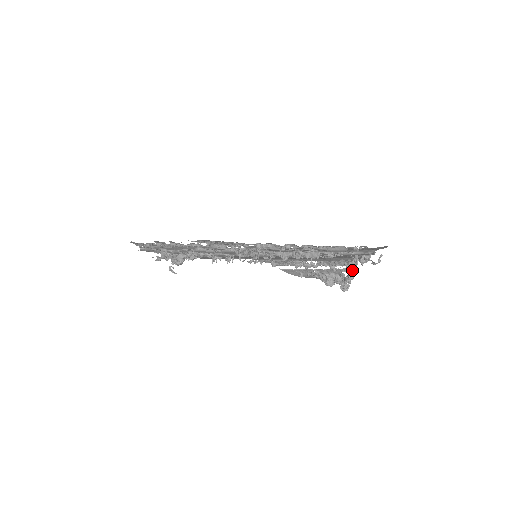
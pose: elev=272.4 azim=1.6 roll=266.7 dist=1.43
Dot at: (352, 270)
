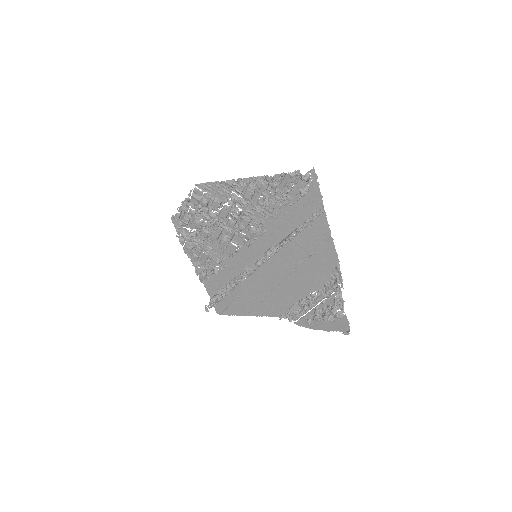
Dot at: (339, 286)
